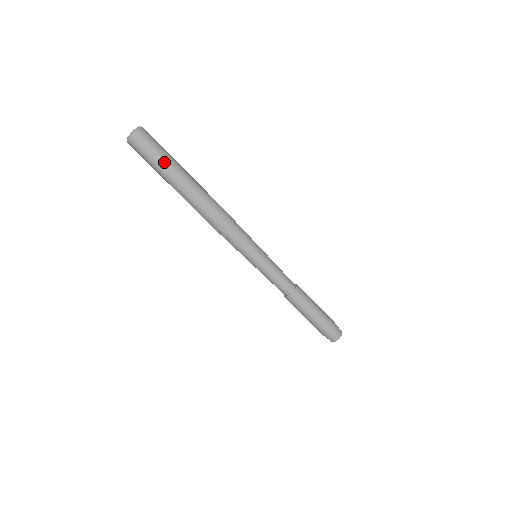
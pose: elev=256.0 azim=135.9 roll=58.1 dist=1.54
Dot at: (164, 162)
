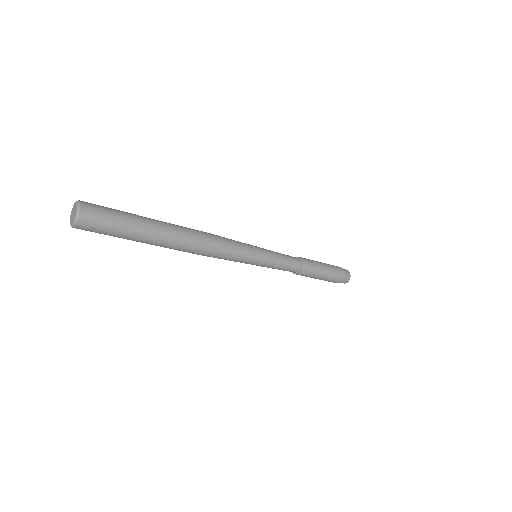
Dot at: (130, 225)
